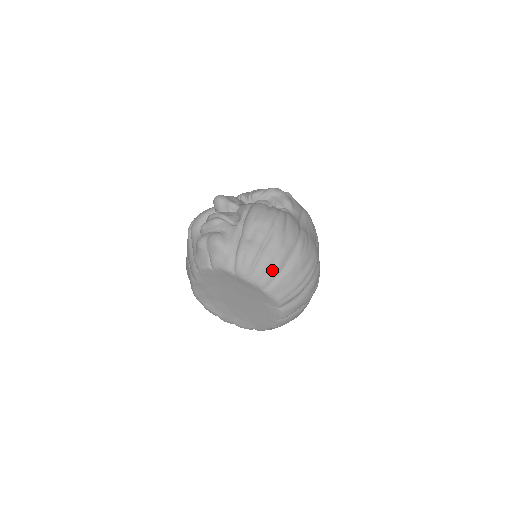
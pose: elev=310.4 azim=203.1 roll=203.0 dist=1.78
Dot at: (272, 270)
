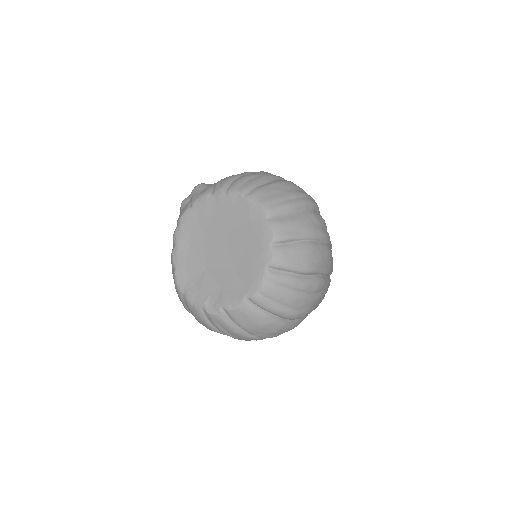
Dot at: (254, 180)
